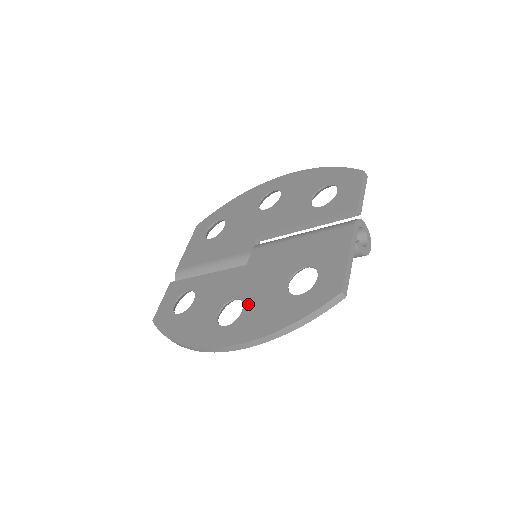
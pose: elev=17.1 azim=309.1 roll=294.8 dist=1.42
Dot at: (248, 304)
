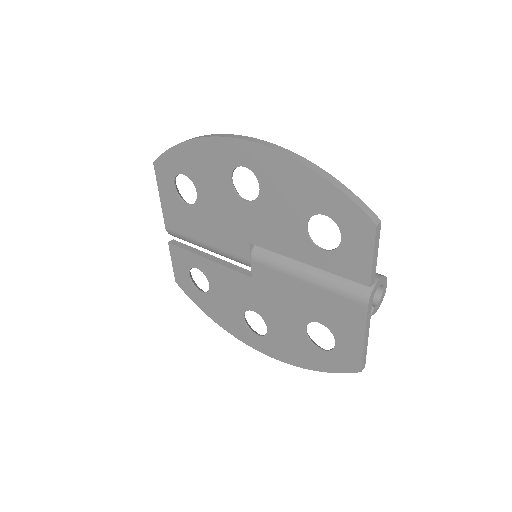
Dot at: (271, 327)
